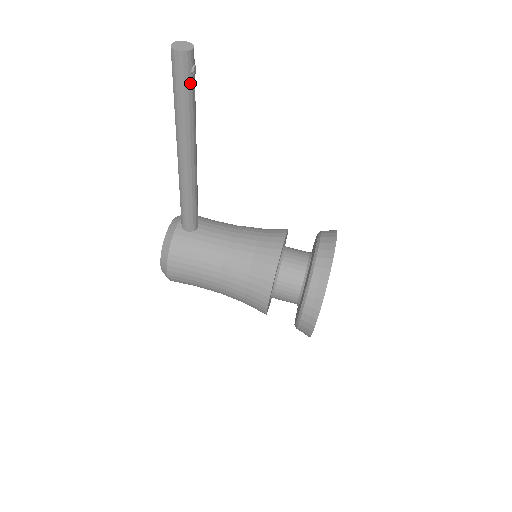
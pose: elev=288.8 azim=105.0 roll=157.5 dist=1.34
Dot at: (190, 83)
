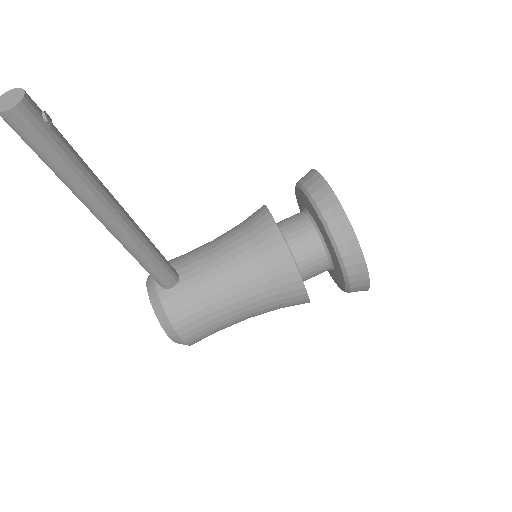
Dot at: (55, 137)
